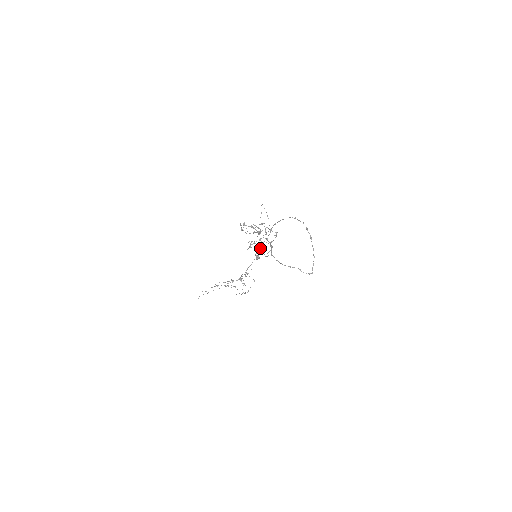
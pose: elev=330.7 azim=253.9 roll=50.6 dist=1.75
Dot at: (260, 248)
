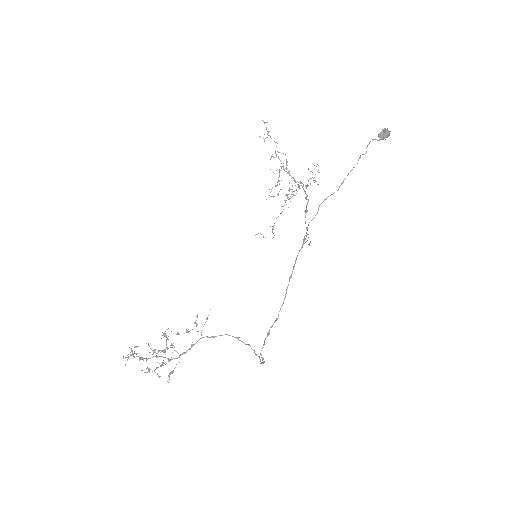
Dot at: (186, 332)
